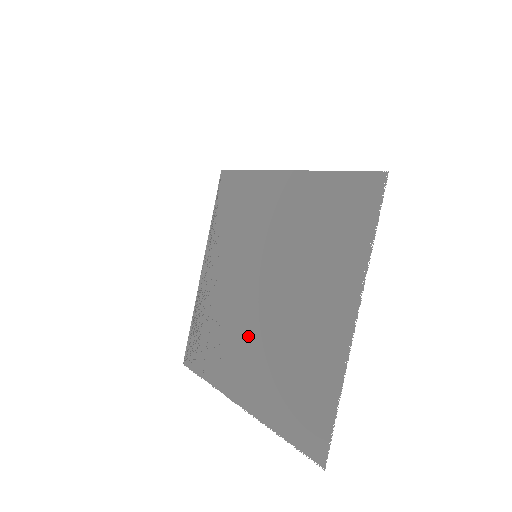
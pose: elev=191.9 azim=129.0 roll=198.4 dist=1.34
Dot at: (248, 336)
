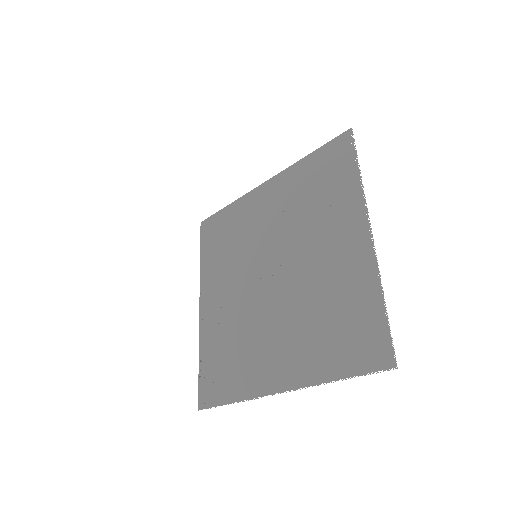
Dot at: (269, 322)
